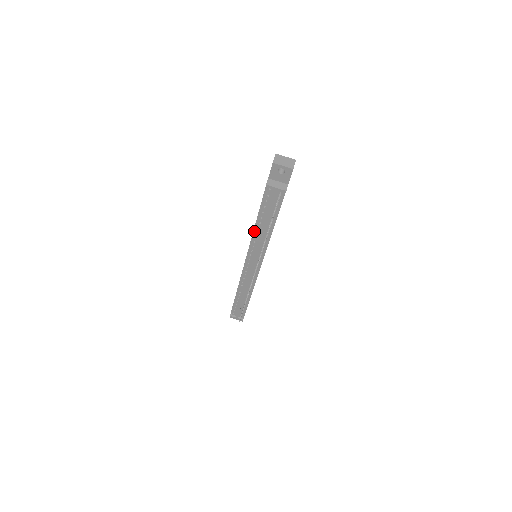
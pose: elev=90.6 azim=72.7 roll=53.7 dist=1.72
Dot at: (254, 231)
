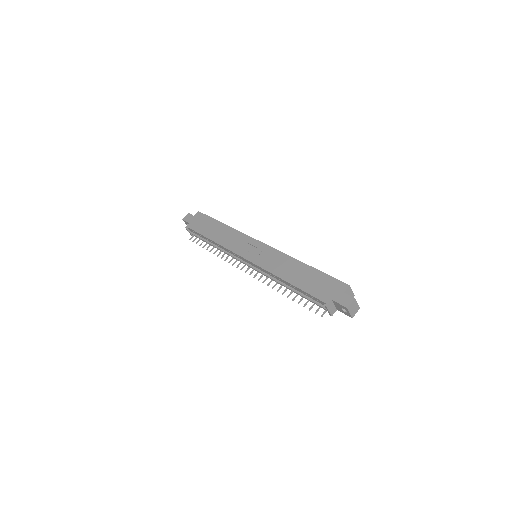
Dot at: (279, 278)
